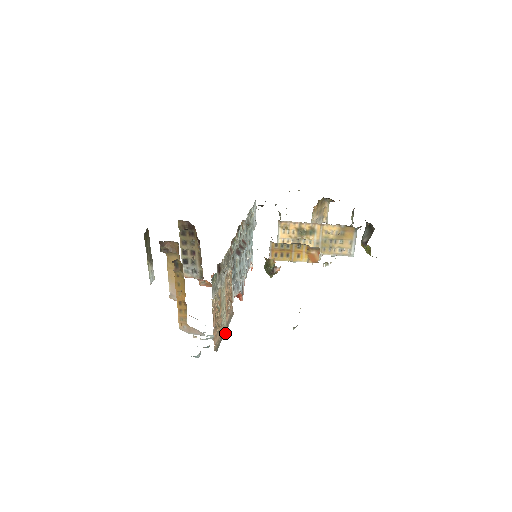
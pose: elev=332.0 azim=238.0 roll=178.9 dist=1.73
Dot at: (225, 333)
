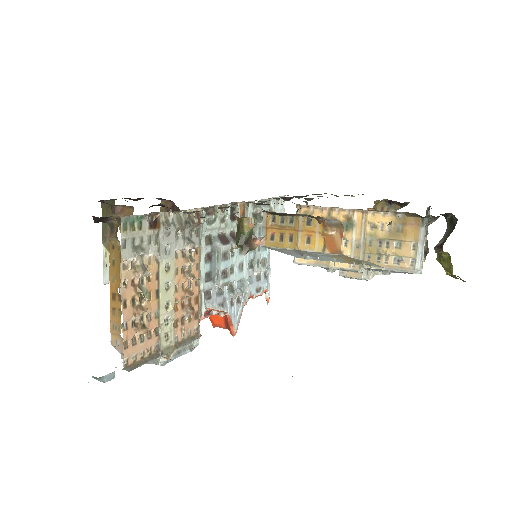
Dot at: (167, 355)
